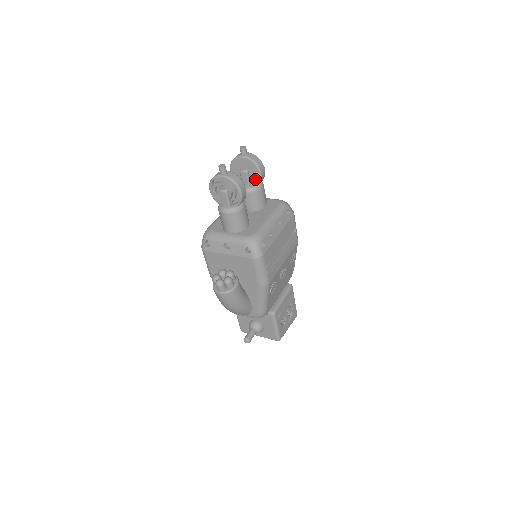
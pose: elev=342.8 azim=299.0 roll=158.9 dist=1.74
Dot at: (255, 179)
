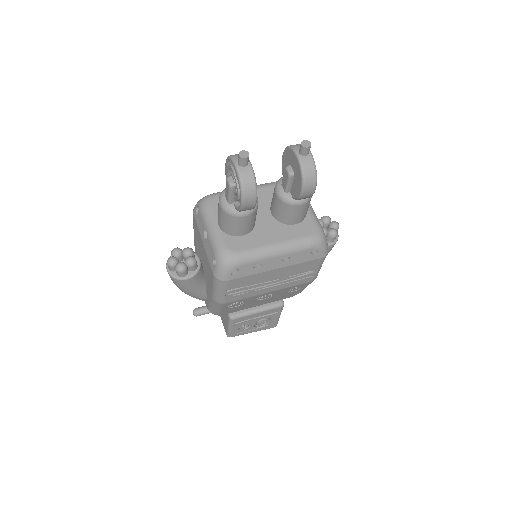
Dot at: (295, 191)
